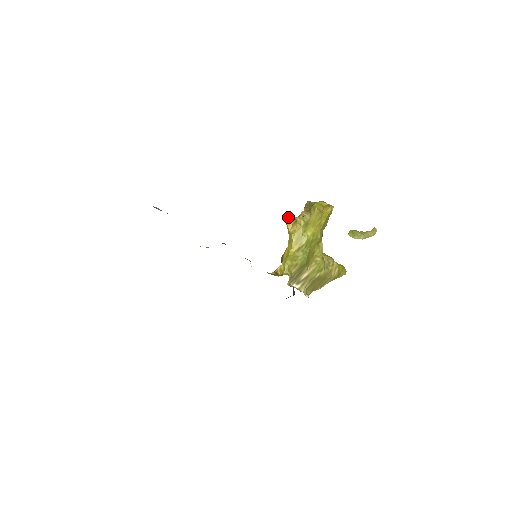
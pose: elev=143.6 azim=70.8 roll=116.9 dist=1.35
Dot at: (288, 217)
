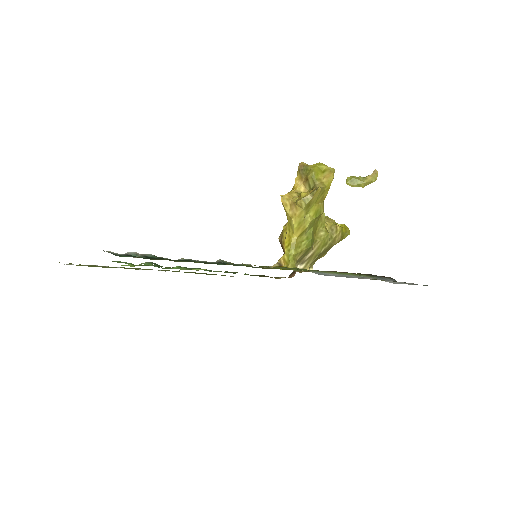
Dot at: (284, 196)
